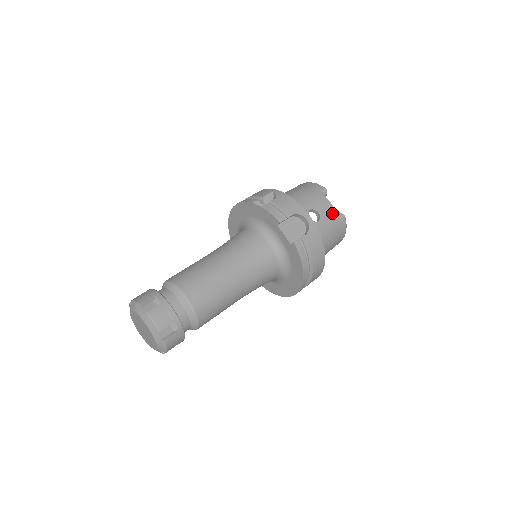
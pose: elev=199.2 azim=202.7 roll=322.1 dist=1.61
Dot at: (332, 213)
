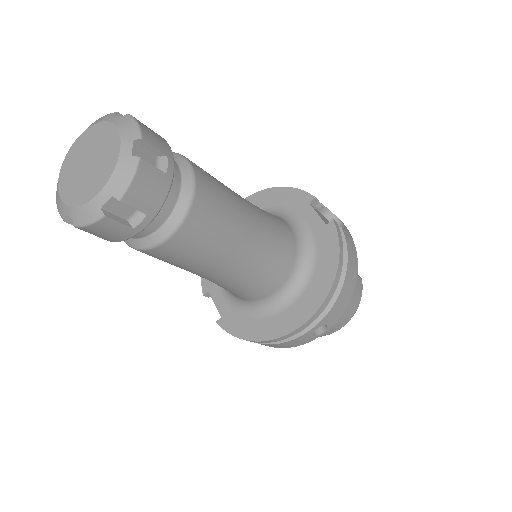
Dot at: occluded
